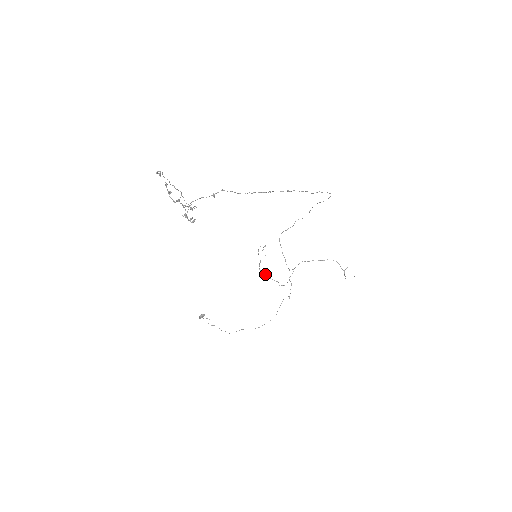
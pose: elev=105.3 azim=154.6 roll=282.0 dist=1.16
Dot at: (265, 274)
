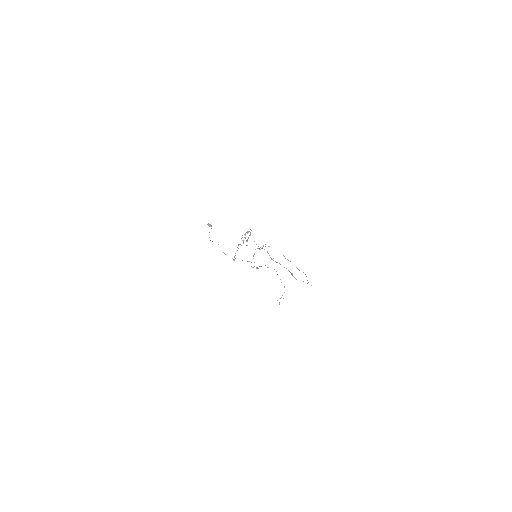
Dot at: (254, 254)
